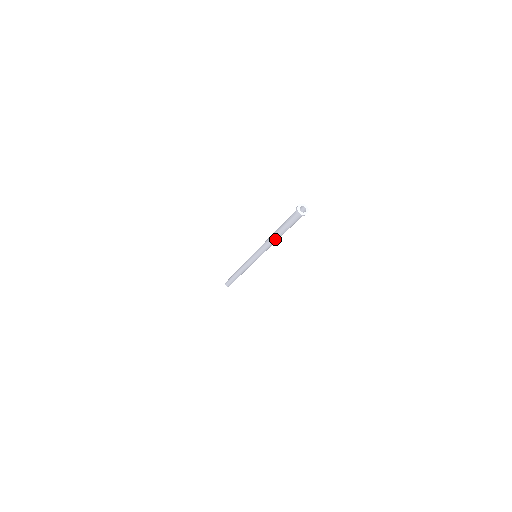
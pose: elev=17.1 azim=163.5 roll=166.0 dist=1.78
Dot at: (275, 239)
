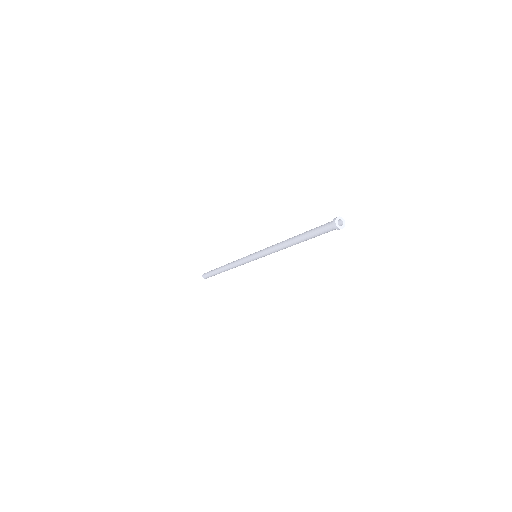
Dot at: occluded
